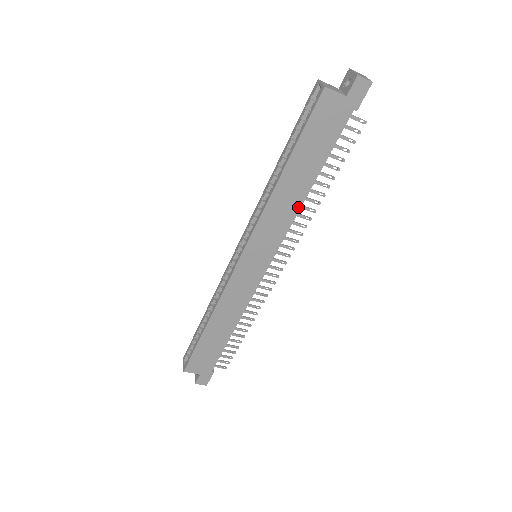
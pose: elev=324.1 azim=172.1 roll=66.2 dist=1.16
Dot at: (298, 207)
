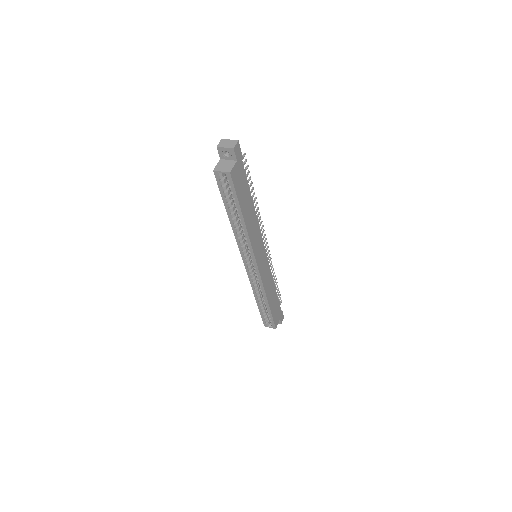
Dot at: (256, 218)
